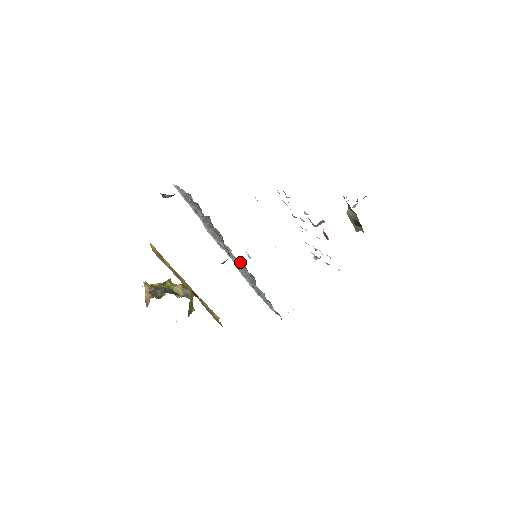
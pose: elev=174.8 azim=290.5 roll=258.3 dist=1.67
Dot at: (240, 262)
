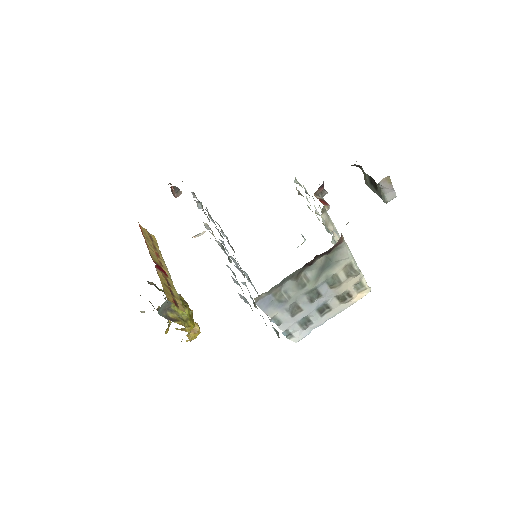
Dot at: occluded
